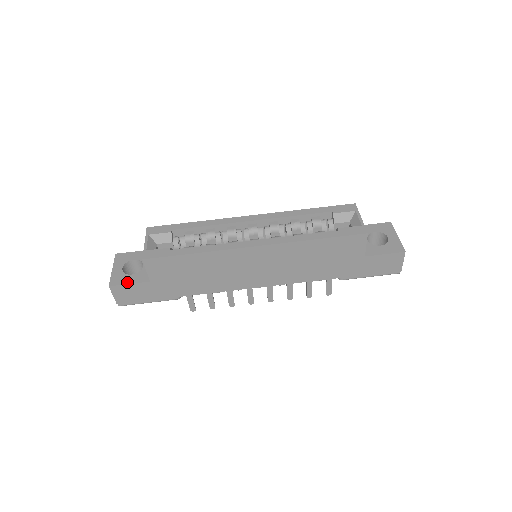
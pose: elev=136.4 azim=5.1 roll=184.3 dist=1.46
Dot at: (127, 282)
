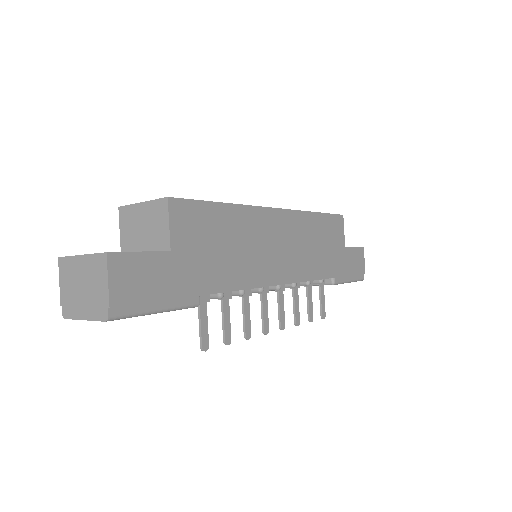
Dot at: occluded
